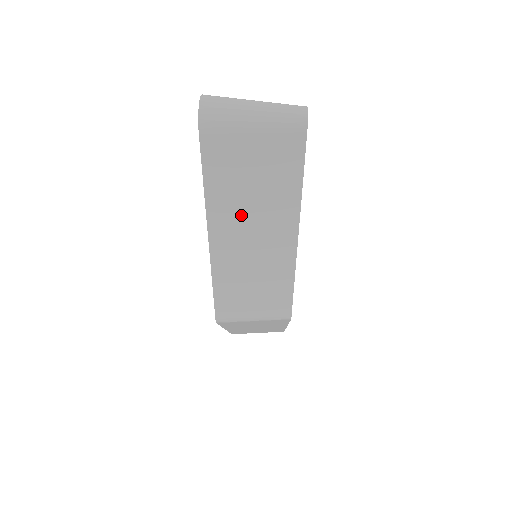
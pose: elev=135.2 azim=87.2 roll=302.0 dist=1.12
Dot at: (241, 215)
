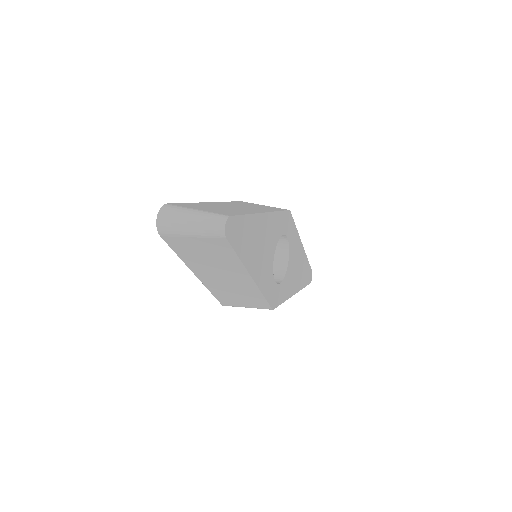
Dot at: (208, 267)
